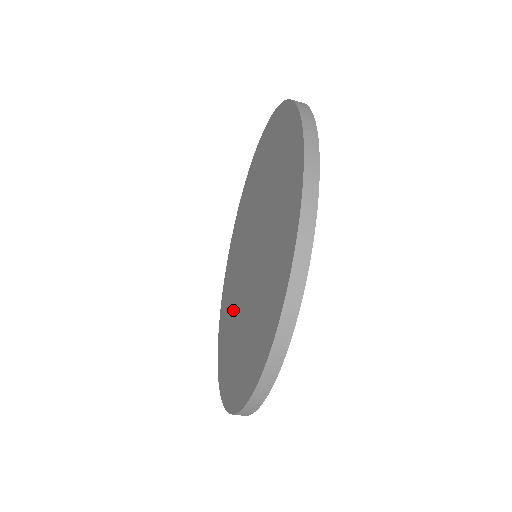
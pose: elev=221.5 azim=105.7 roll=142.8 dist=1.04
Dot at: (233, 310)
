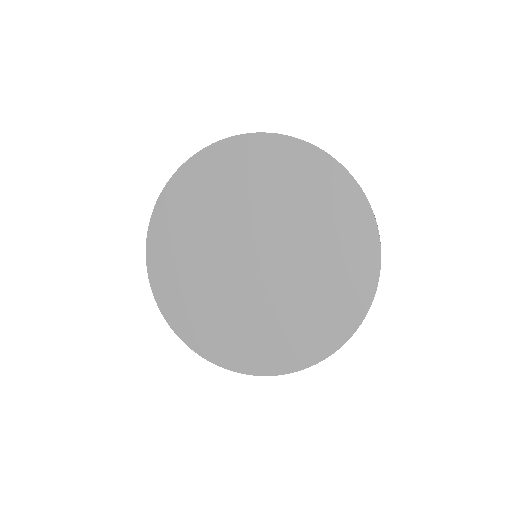
Dot at: (211, 222)
